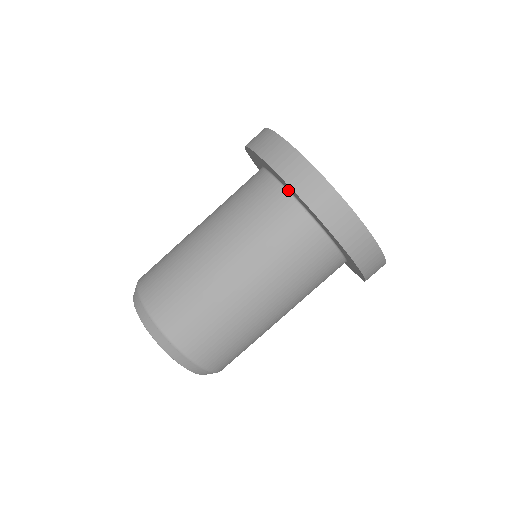
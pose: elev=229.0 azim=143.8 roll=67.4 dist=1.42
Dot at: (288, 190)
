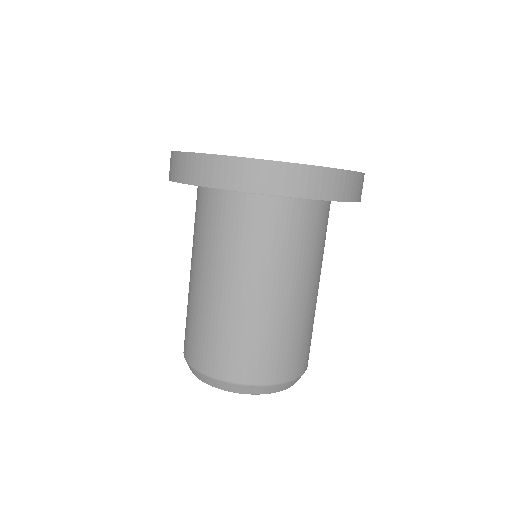
Dot at: occluded
